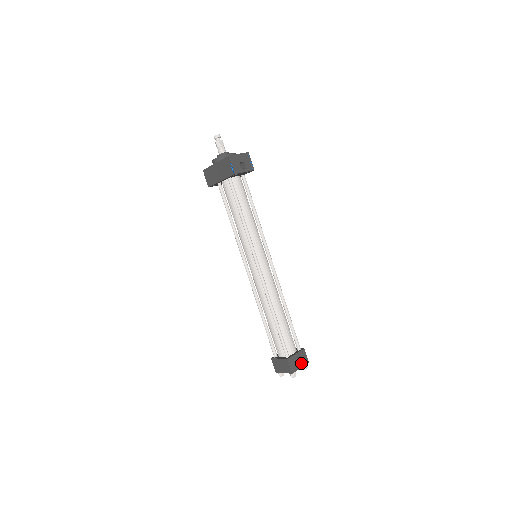
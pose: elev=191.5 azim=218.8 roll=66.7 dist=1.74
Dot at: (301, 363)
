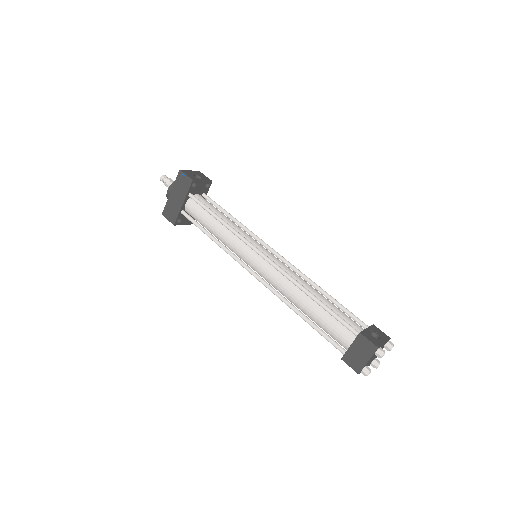
Dot at: (381, 338)
